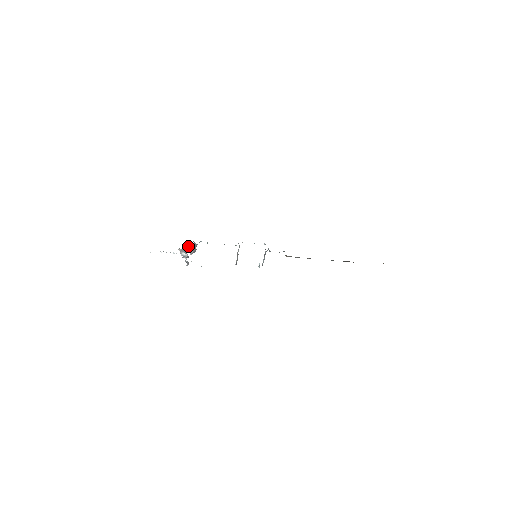
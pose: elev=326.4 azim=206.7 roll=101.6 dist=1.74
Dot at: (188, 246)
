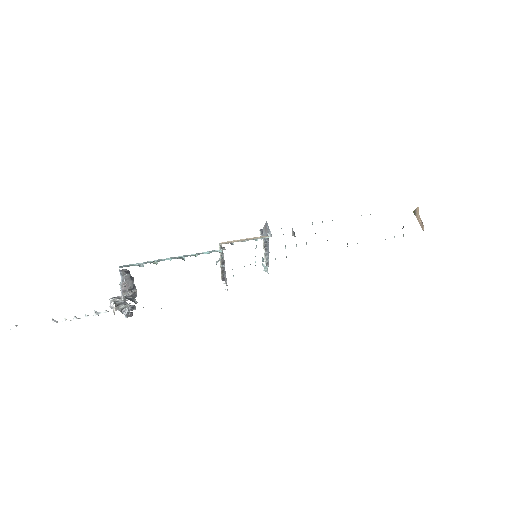
Dot at: occluded
